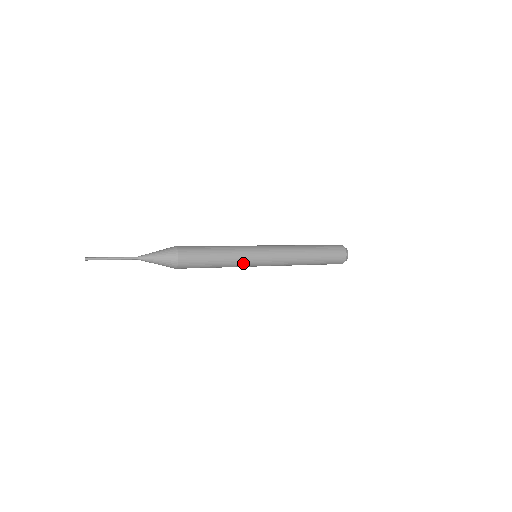
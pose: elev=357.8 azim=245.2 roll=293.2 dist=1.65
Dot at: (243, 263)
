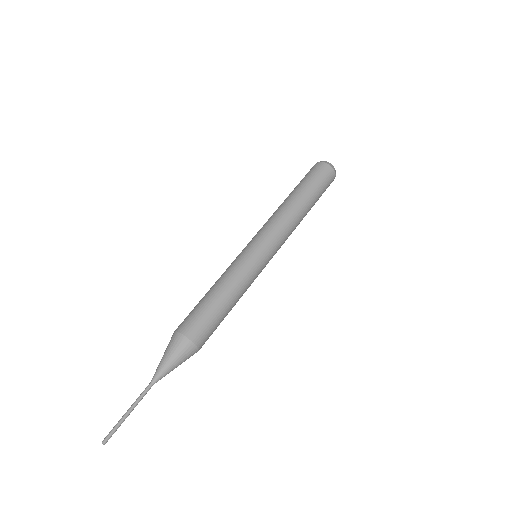
Dot at: occluded
